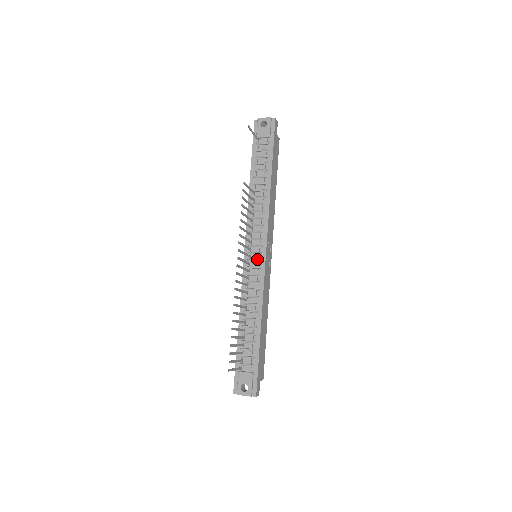
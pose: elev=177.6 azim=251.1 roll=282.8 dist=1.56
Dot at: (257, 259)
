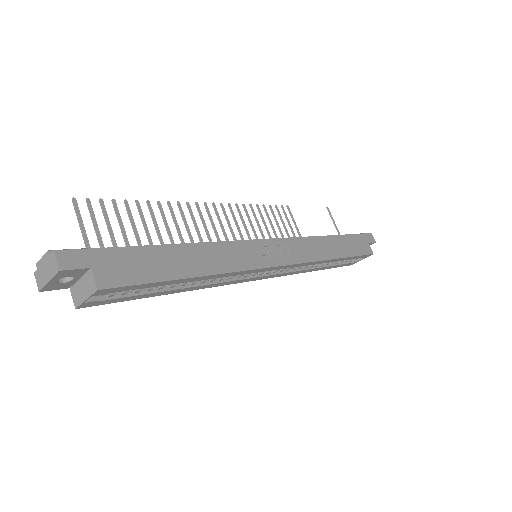
Dot at: occluded
